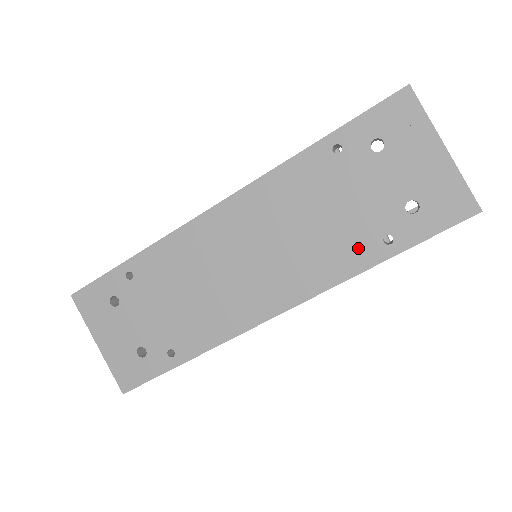
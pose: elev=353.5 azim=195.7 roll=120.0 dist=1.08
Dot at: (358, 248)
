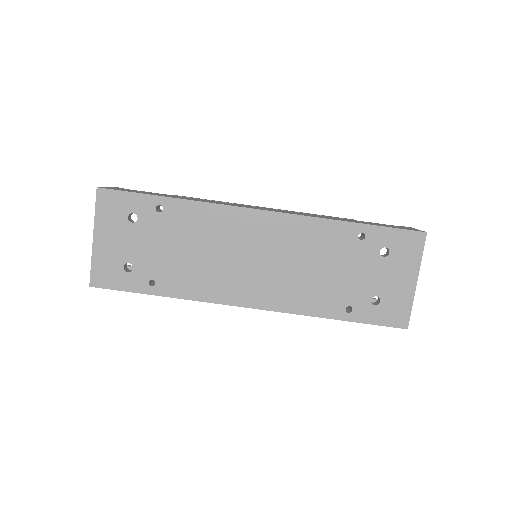
Dot at: (329, 302)
